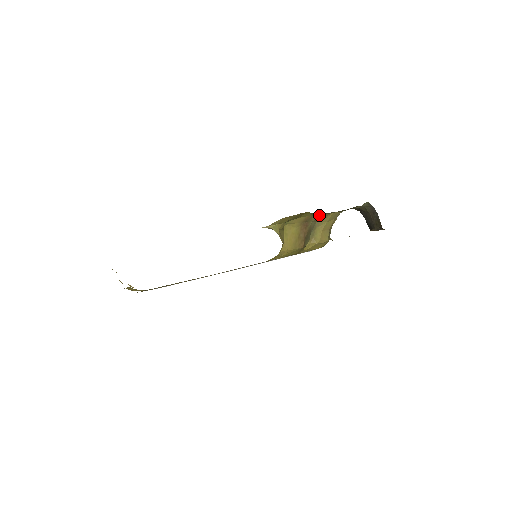
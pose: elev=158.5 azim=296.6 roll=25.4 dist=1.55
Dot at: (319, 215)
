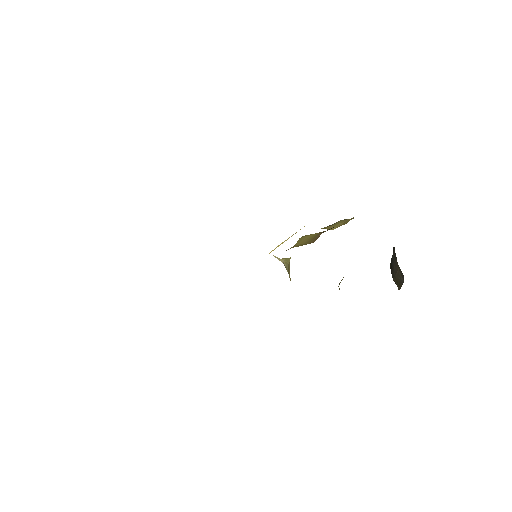
Dot at: occluded
